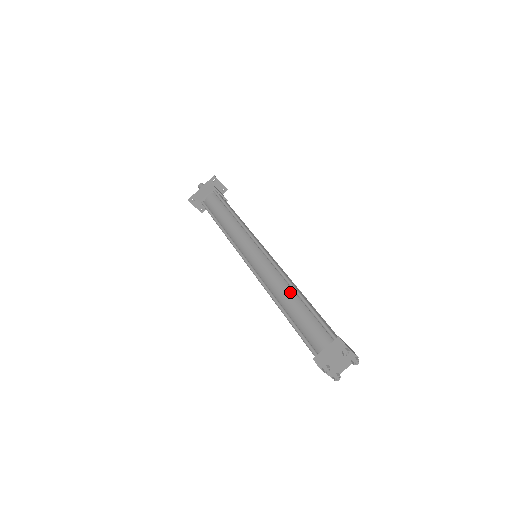
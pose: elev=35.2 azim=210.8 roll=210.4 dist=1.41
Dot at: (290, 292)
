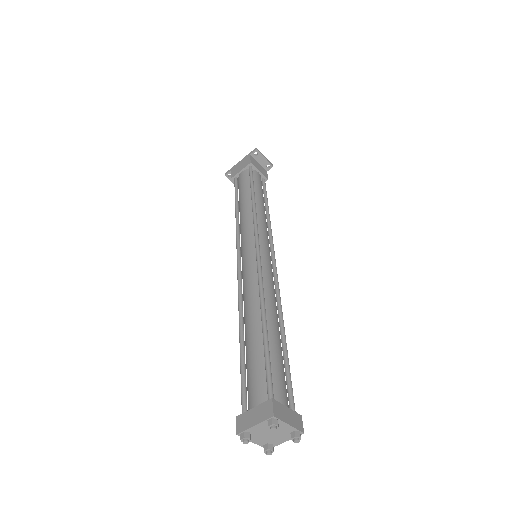
Dot at: (257, 315)
